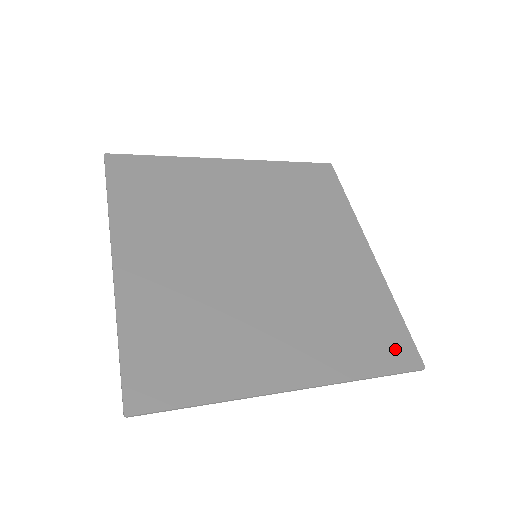
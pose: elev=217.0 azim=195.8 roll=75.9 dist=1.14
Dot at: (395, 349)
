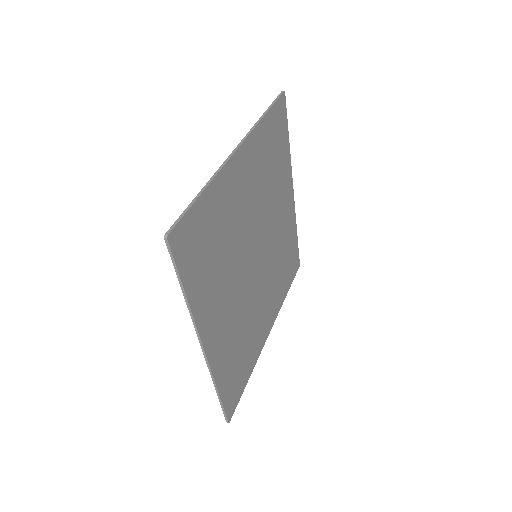
Dot at: (294, 265)
